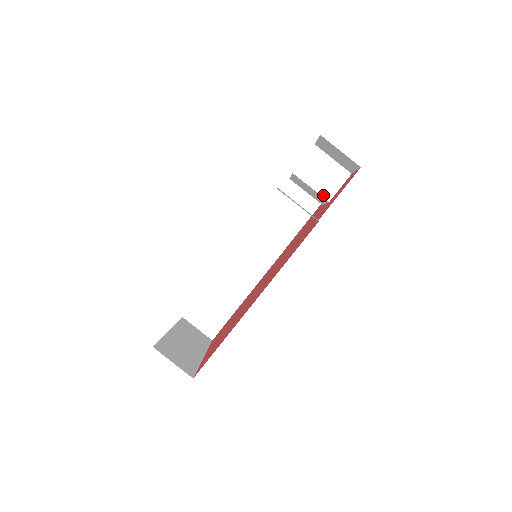
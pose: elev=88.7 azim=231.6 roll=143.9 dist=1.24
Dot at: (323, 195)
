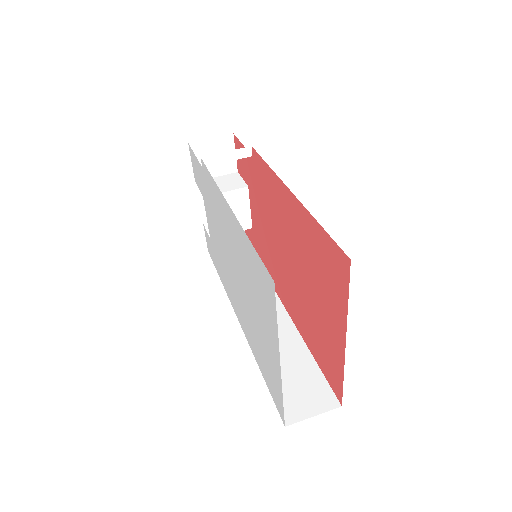
Dot at: (239, 188)
